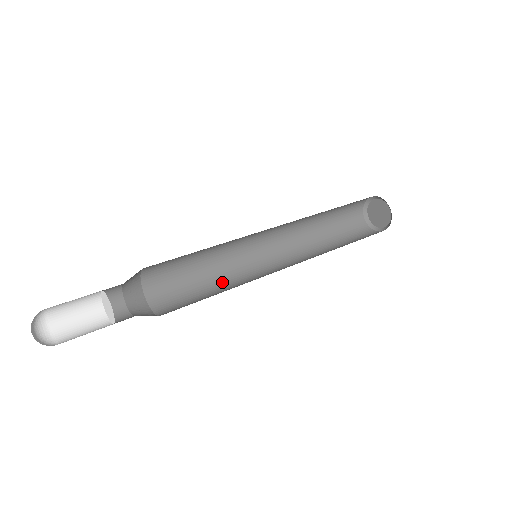
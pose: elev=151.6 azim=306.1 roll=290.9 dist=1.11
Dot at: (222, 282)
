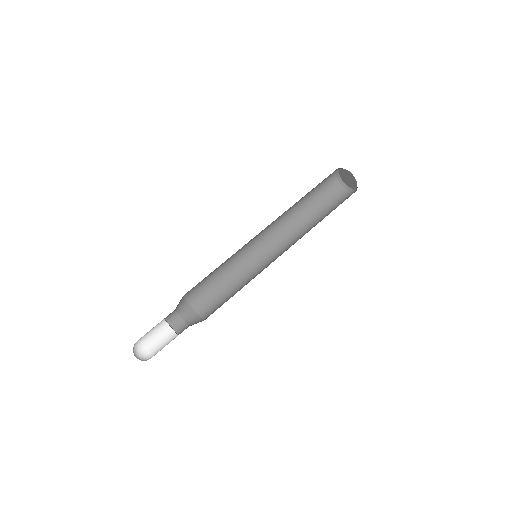
Dot at: (227, 264)
